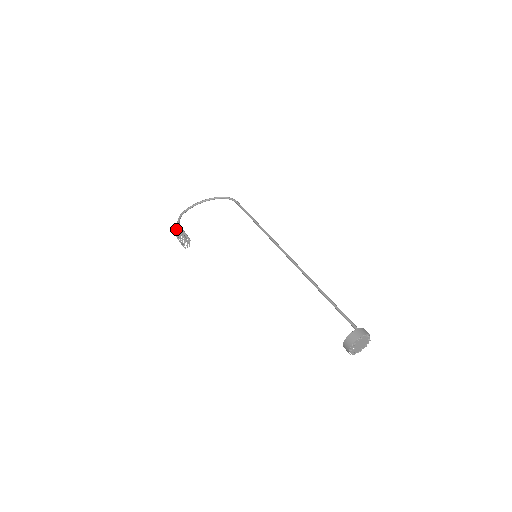
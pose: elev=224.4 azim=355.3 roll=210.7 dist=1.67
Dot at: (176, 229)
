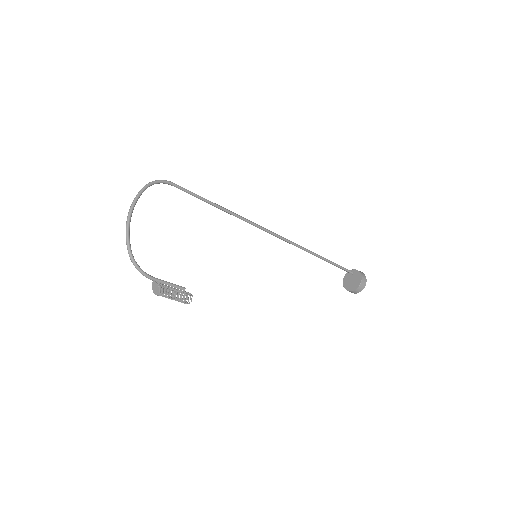
Dot at: (160, 288)
